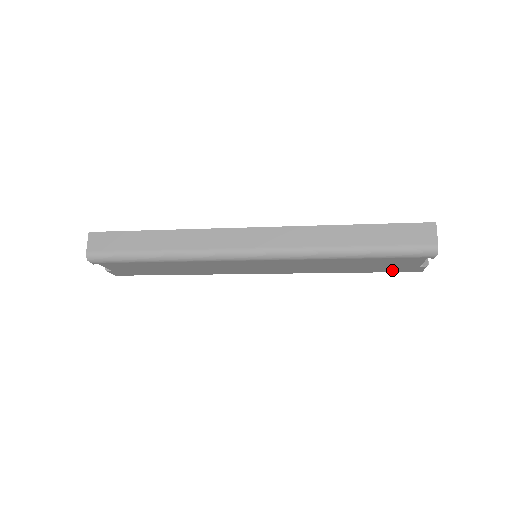
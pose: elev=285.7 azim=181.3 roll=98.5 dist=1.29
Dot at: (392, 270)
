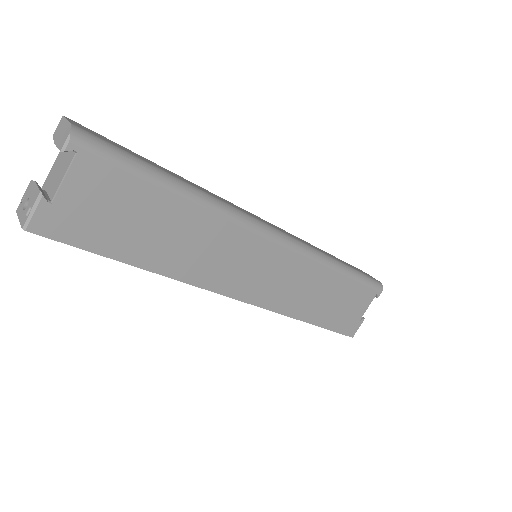
Dot at: (340, 326)
